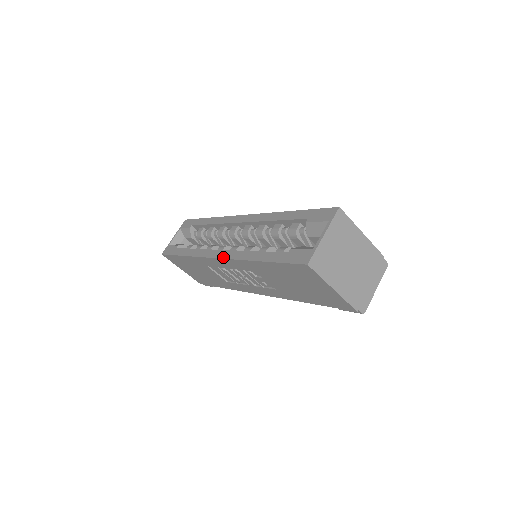
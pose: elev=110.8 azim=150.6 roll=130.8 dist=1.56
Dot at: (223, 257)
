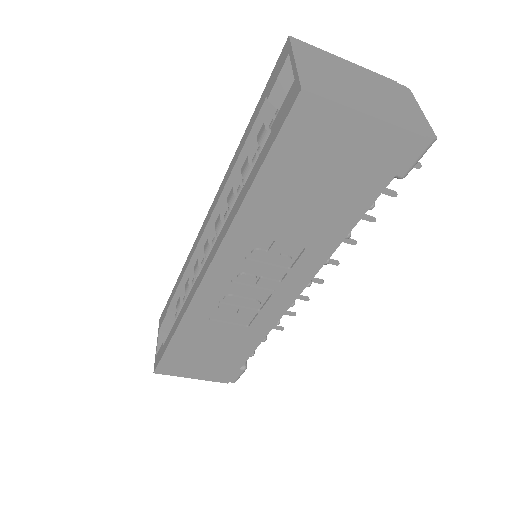
Dot at: (209, 263)
